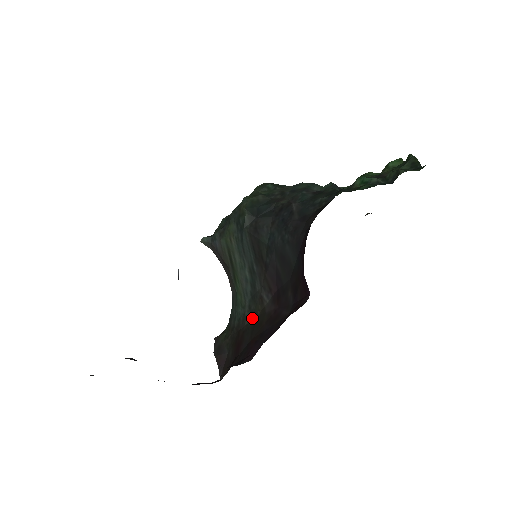
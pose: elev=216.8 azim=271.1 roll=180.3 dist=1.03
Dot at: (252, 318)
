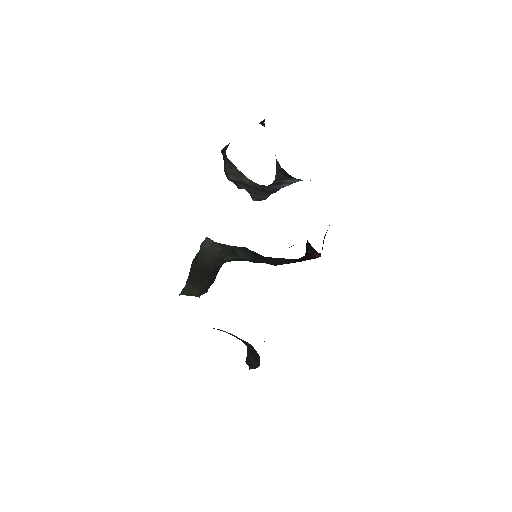
Dot at: occluded
